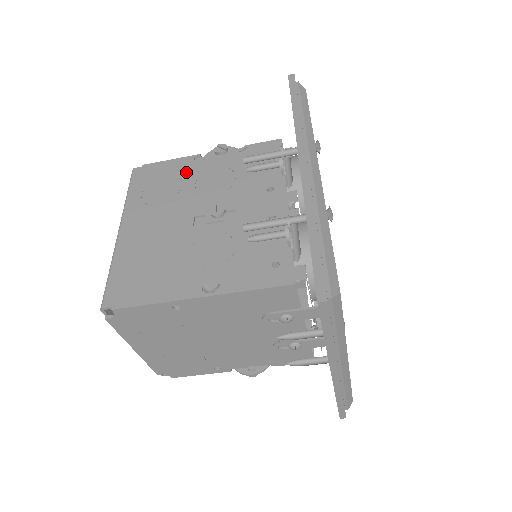
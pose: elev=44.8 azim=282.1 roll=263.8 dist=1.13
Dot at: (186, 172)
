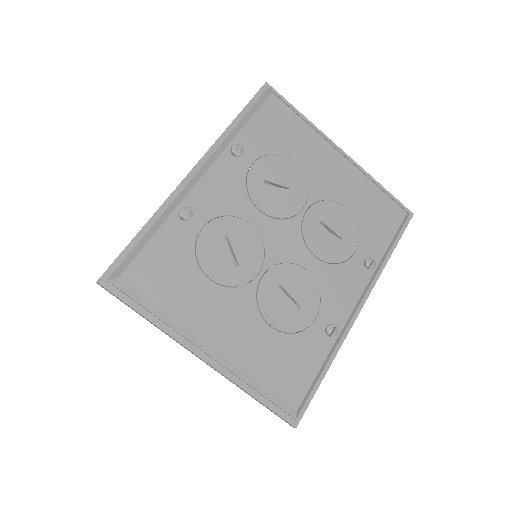
Dot at: occluded
